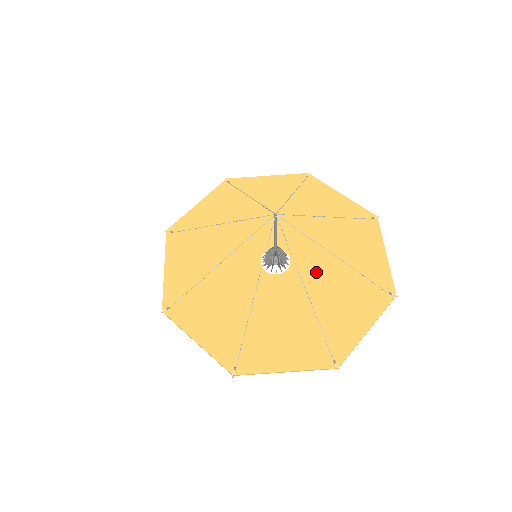
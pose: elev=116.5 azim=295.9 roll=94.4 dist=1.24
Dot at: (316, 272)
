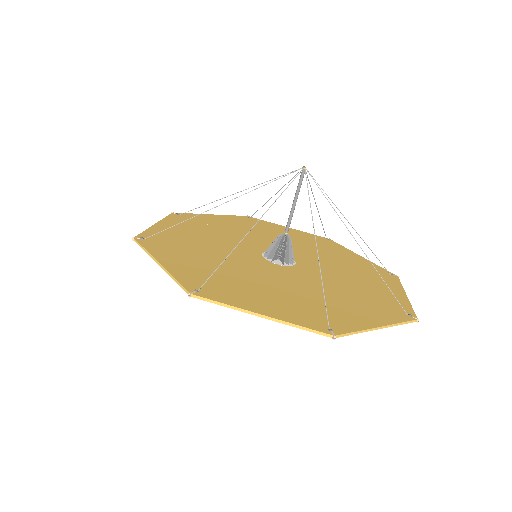
Dot at: (322, 265)
